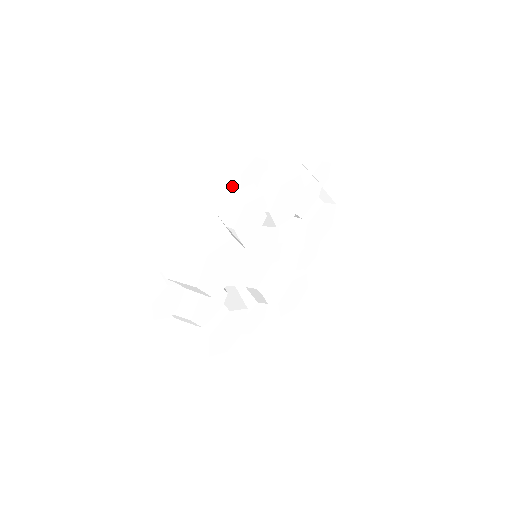
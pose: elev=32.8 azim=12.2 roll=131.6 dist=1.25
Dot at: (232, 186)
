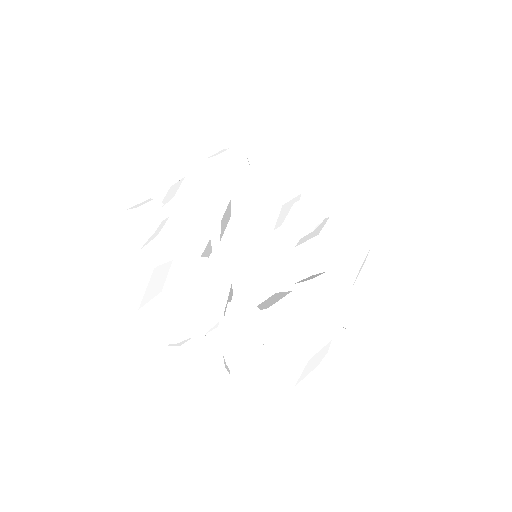
Dot at: (148, 240)
